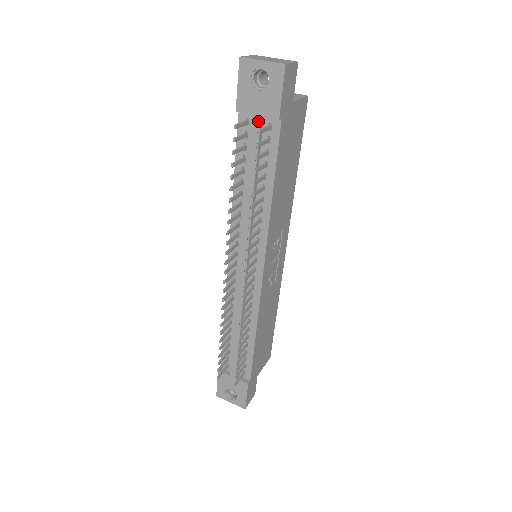
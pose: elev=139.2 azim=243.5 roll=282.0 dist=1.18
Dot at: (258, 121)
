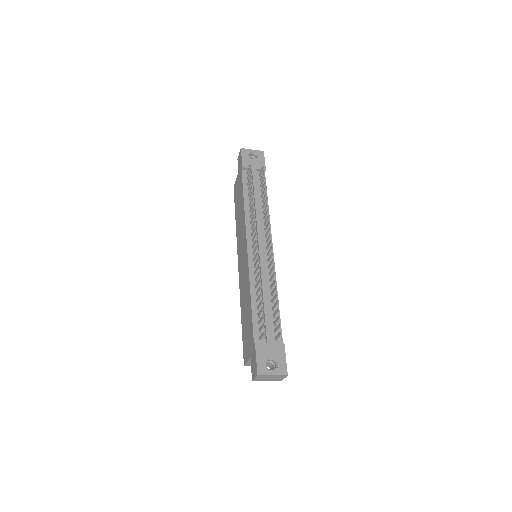
Dot at: (255, 171)
